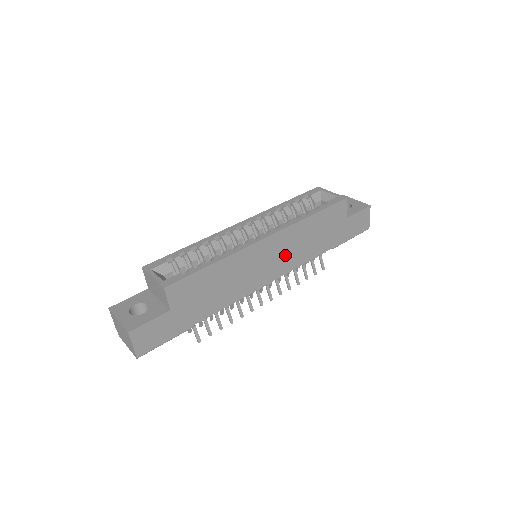
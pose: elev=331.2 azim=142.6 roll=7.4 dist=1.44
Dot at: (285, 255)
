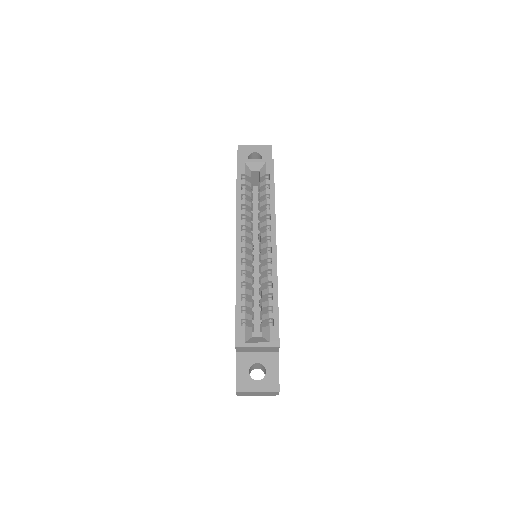
Dot at: occluded
